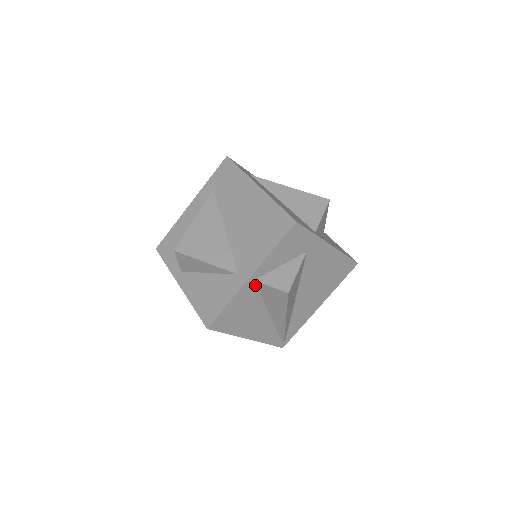
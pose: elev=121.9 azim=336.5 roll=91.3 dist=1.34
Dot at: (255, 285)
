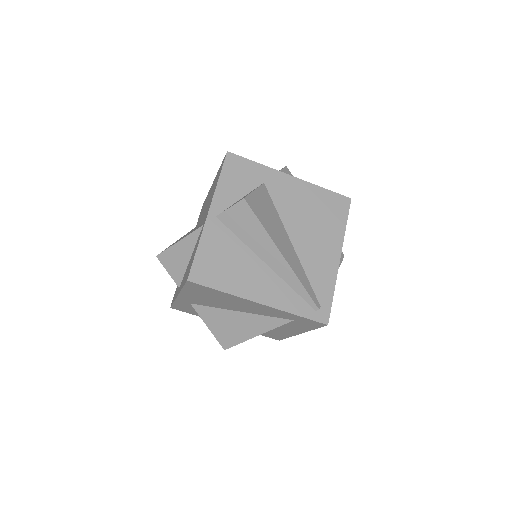
Dot at: (221, 223)
